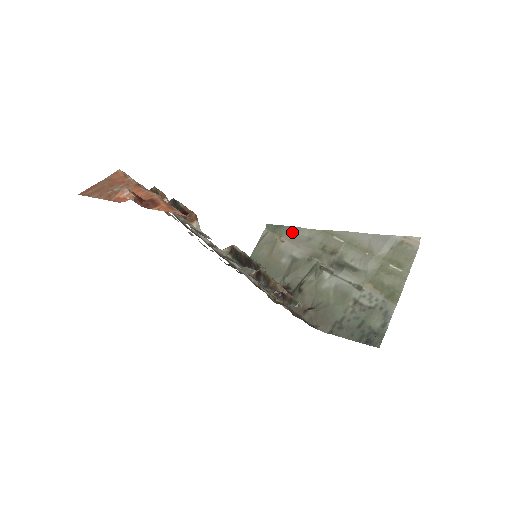
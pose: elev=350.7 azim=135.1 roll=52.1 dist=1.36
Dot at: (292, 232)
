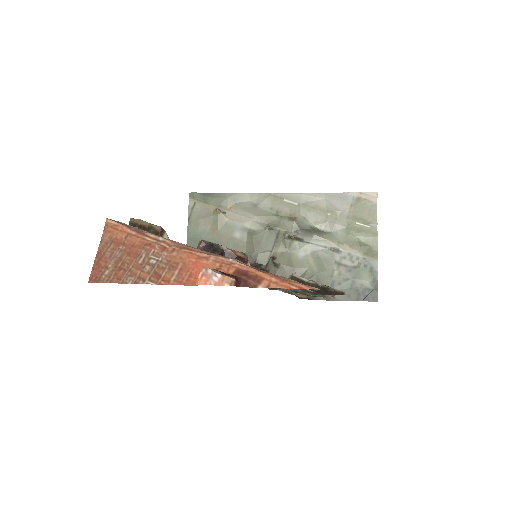
Dot at: (230, 200)
